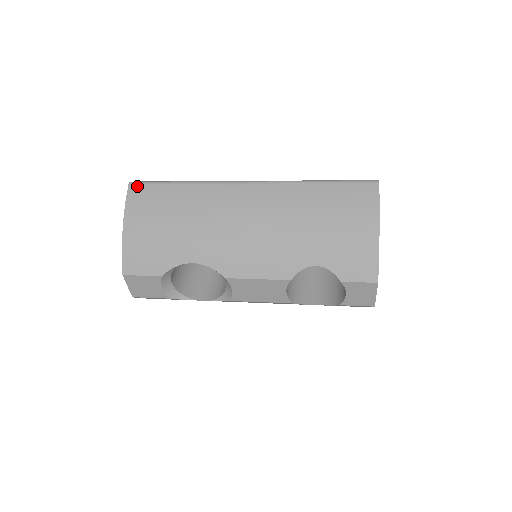
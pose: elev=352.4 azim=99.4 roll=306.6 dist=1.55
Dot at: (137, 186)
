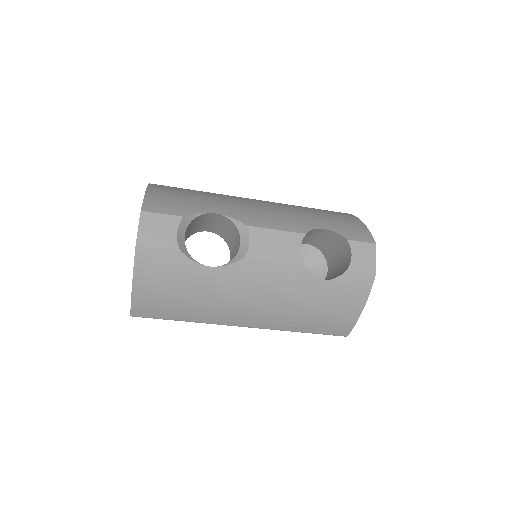
Dot at: occluded
